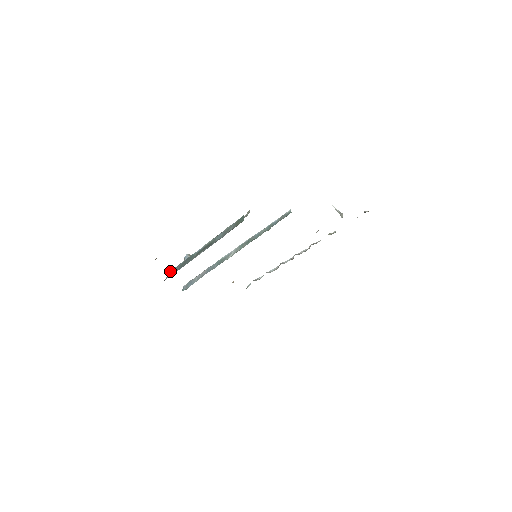
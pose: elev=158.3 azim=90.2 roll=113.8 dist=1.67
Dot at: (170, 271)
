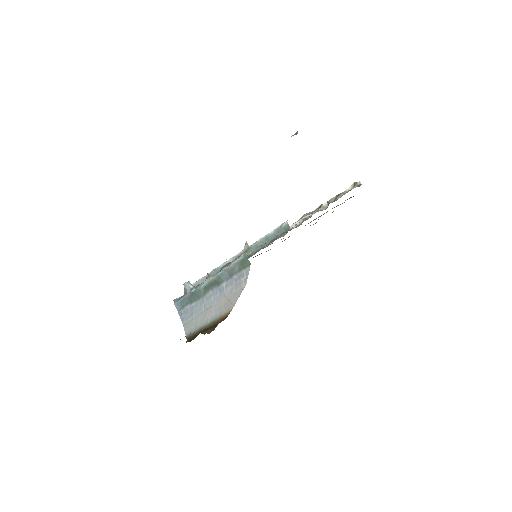
Dot at: (177, 303)
